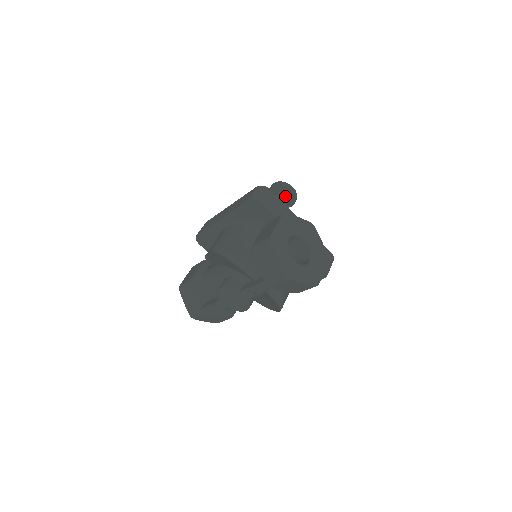
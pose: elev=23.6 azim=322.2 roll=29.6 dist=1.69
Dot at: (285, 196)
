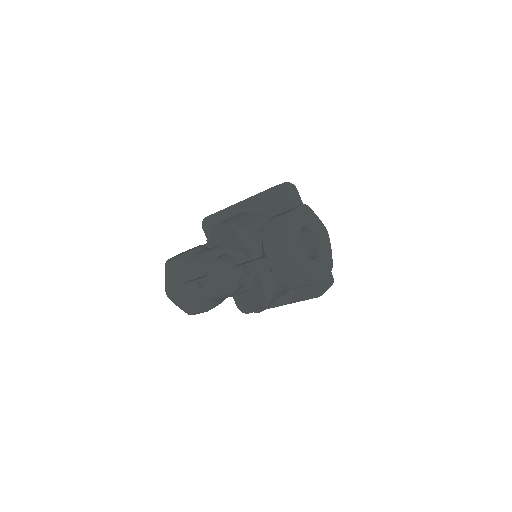
Dot at: occluded
